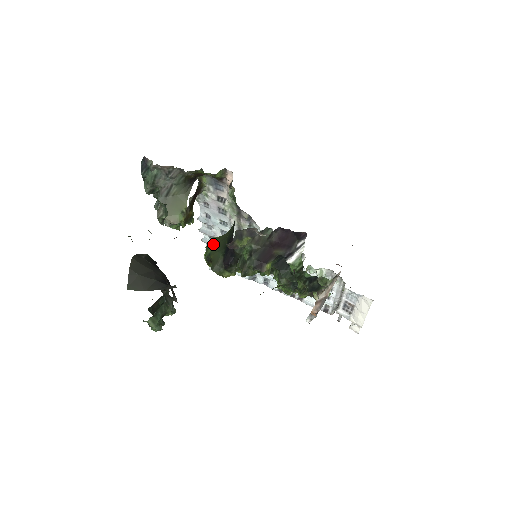
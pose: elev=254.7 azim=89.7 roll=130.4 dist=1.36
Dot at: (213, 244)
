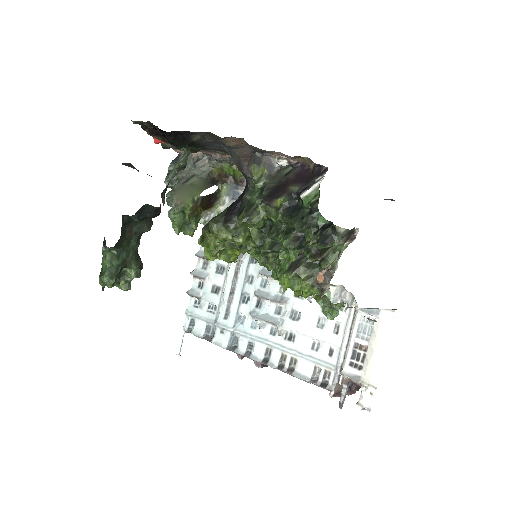
Dot at: occluded
